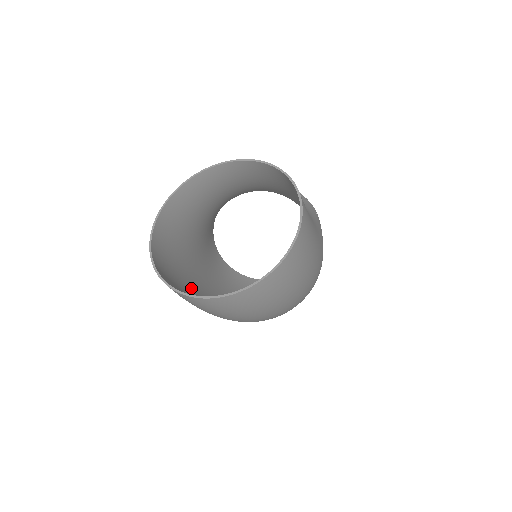
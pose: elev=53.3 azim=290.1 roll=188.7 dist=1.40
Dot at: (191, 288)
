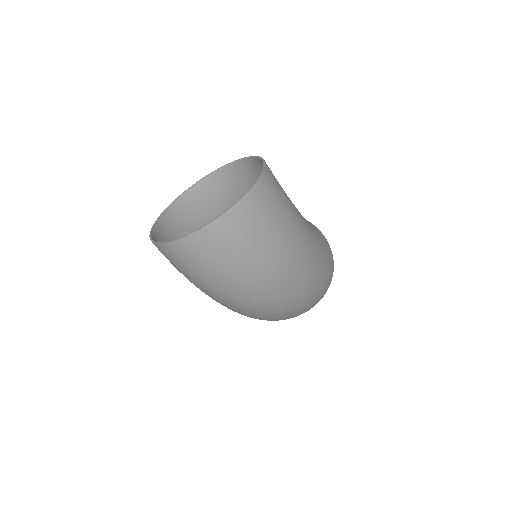
Dot at: occluded
